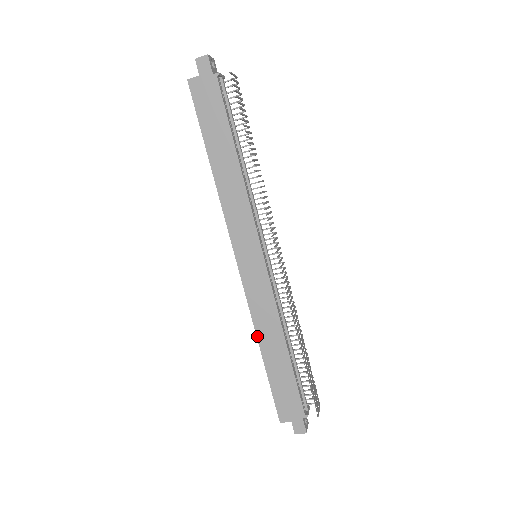
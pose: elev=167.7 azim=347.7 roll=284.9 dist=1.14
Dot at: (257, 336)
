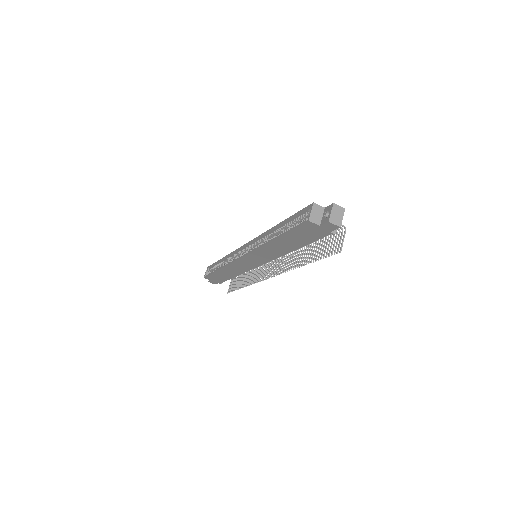
Dot at: (222, 268)
